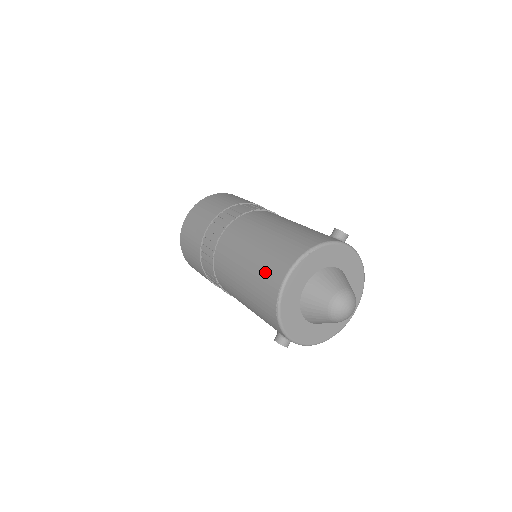
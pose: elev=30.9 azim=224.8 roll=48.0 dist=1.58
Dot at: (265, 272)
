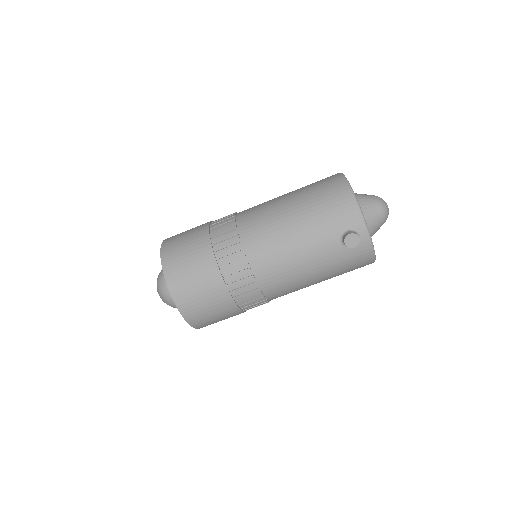
Dot at: (318, 184)
